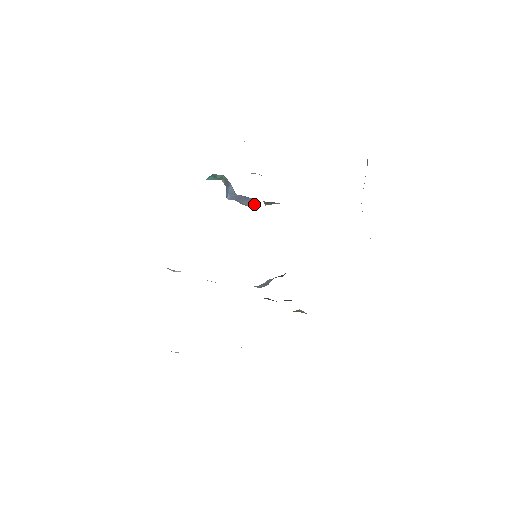
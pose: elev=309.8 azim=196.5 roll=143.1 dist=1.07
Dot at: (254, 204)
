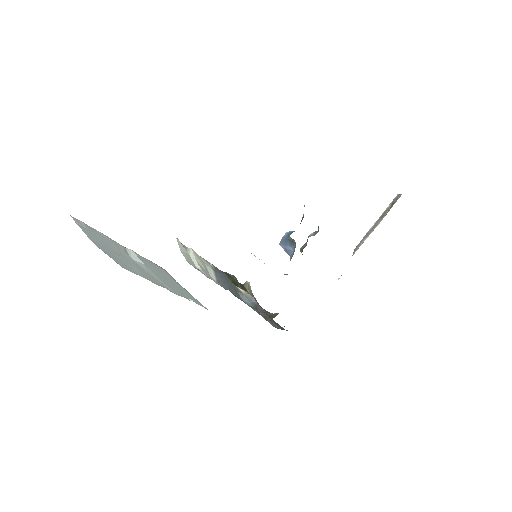
Dot at: occluded
